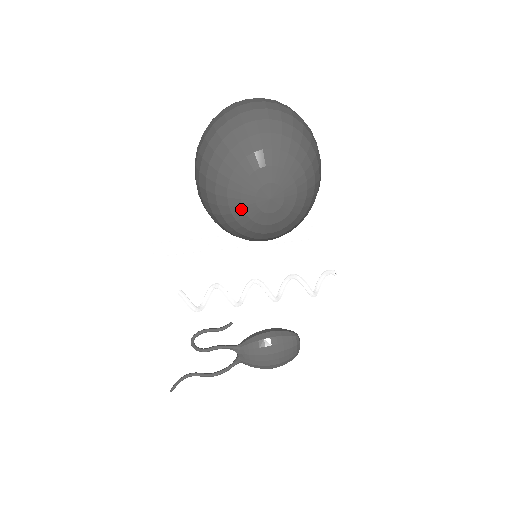
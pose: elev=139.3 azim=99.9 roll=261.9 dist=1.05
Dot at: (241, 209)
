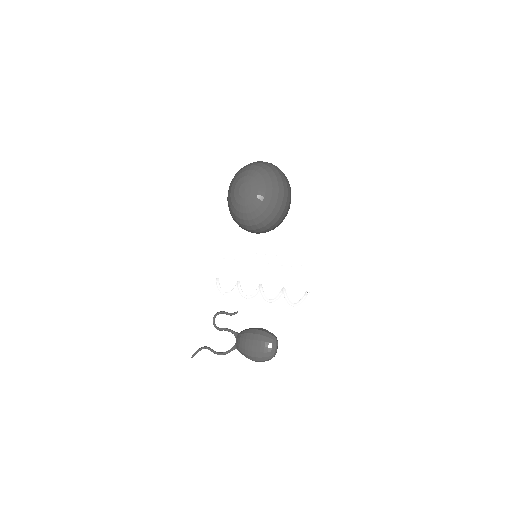
Dot at: (234, 196)
